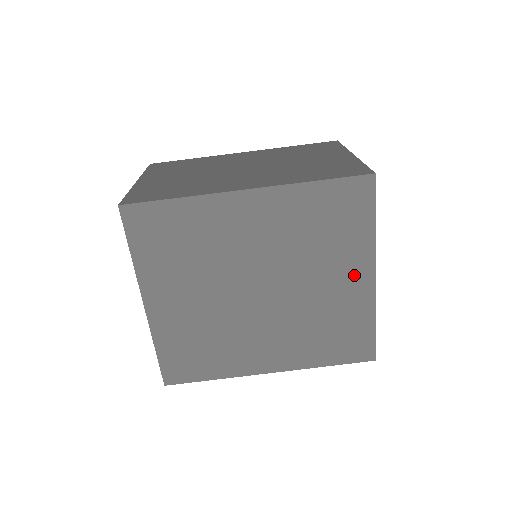
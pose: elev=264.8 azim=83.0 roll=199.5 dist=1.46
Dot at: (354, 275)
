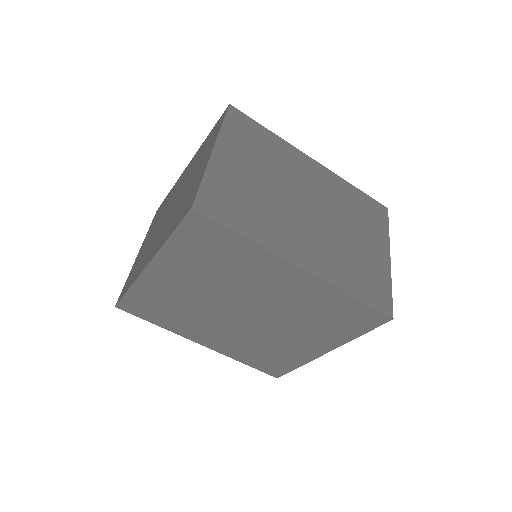
Dot at: (315, 345)
